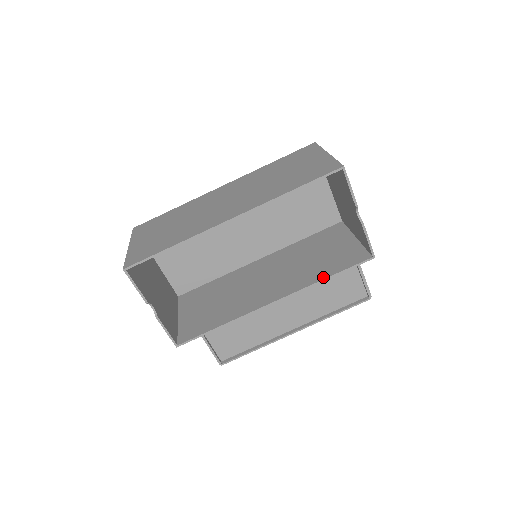
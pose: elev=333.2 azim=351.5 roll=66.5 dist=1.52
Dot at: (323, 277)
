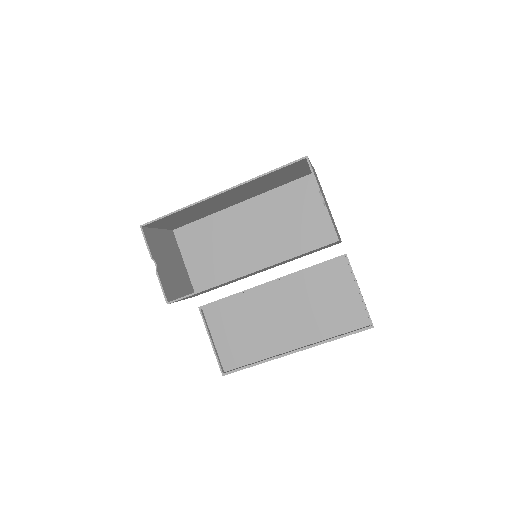
Dot at: (293, 256)
